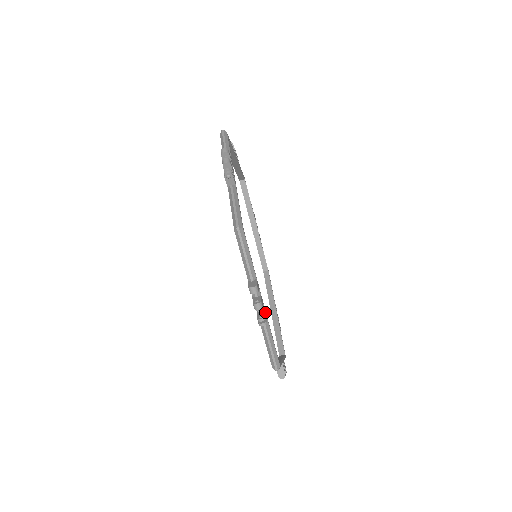
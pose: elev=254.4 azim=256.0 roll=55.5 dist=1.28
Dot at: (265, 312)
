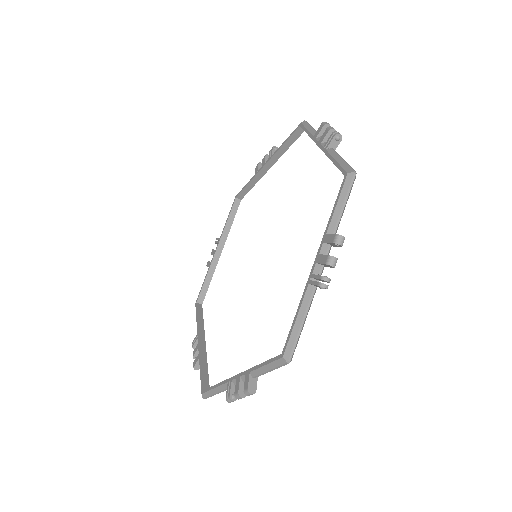
Dot at: occluded
